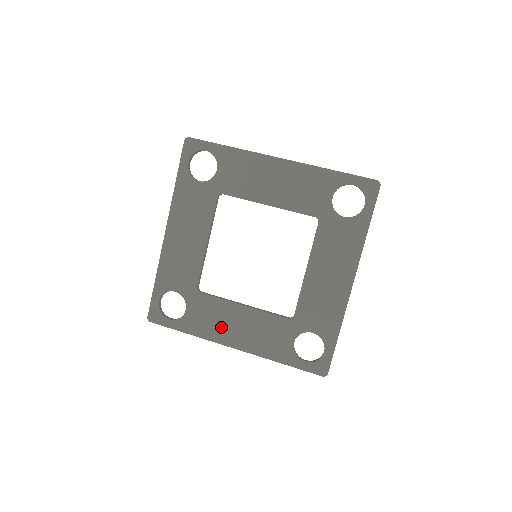
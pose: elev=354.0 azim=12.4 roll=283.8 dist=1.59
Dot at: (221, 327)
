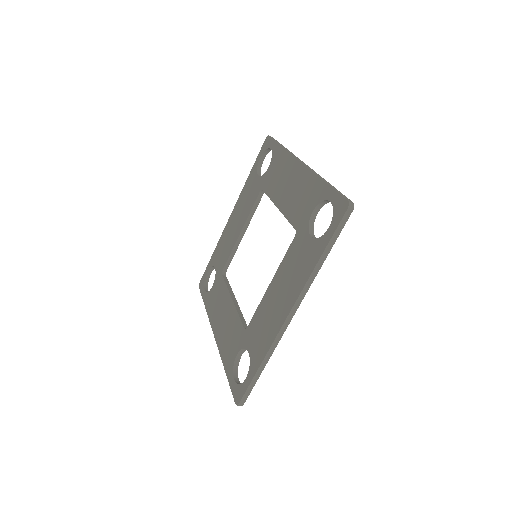
Dot at: (271, 320)
